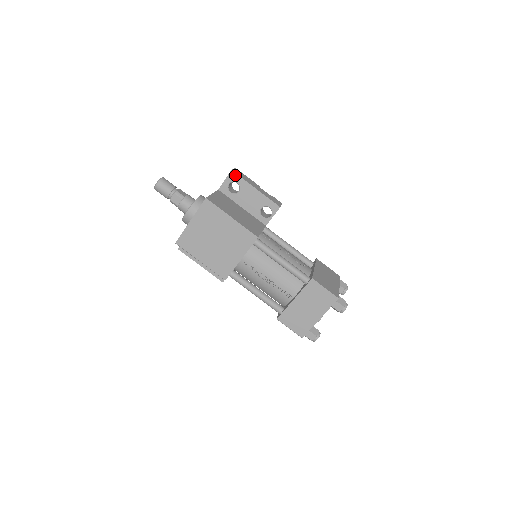
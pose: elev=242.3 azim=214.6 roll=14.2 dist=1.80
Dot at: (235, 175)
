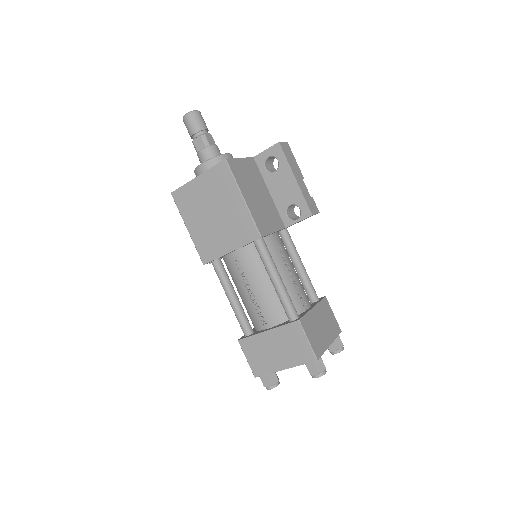
Dot at: (280, 150)
